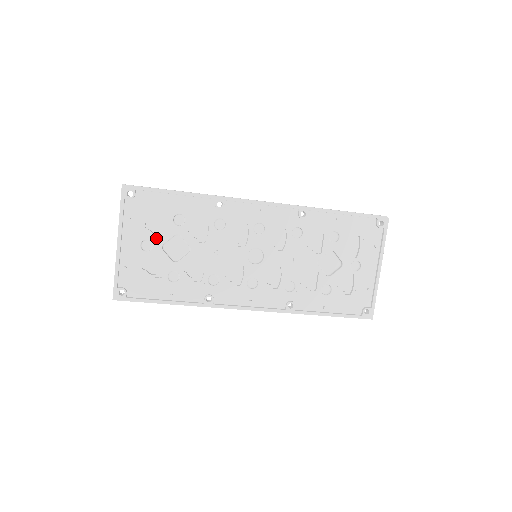
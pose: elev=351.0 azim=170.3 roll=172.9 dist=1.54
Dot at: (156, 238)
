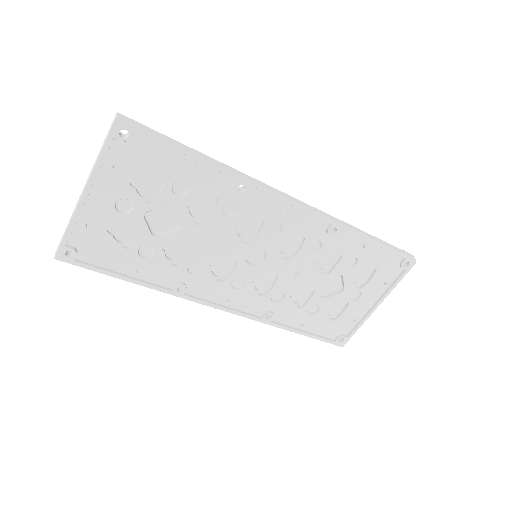
Dot at: (140, 201)
